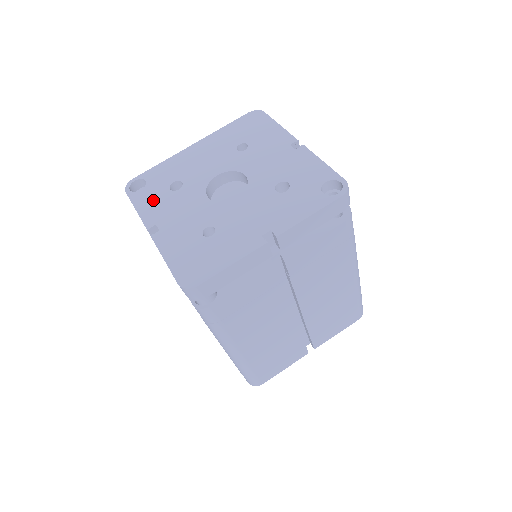
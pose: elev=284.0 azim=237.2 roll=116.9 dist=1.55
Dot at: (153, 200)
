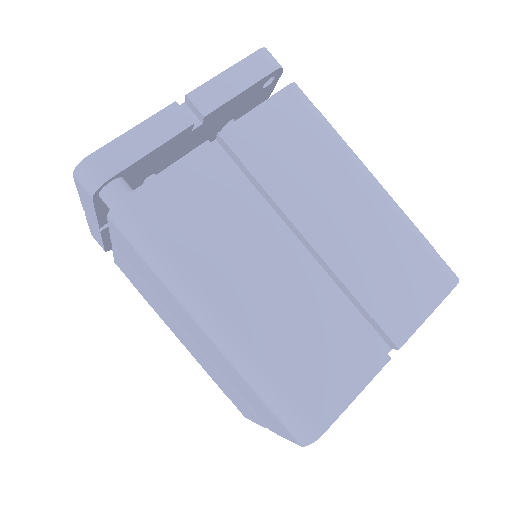
Dot at: occluded
